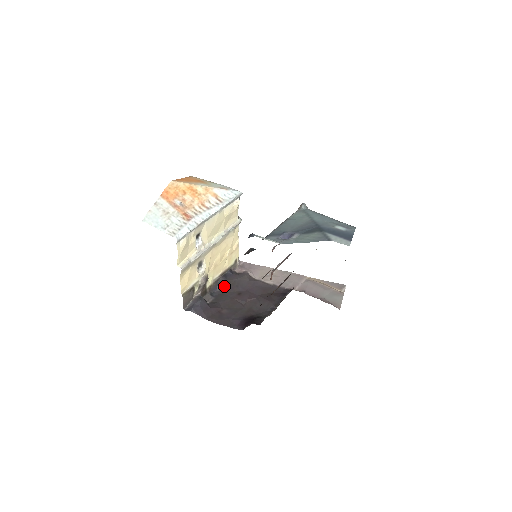
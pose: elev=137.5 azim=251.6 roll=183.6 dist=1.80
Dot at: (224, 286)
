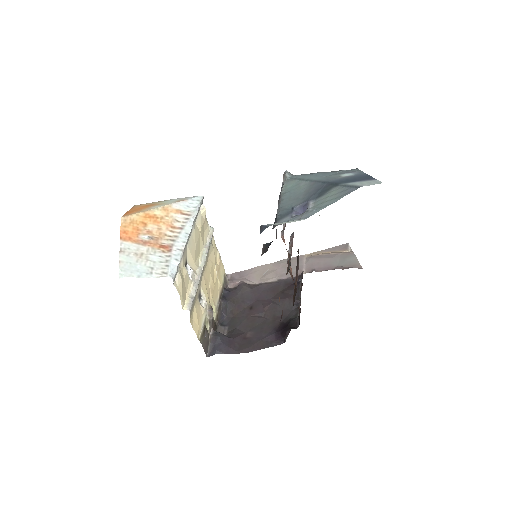
Dot at: (229, 309)
